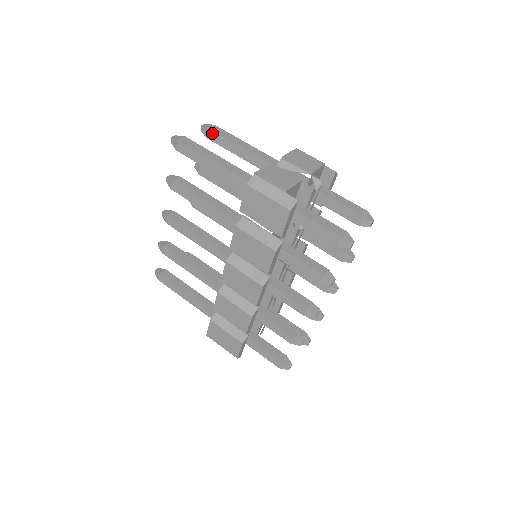
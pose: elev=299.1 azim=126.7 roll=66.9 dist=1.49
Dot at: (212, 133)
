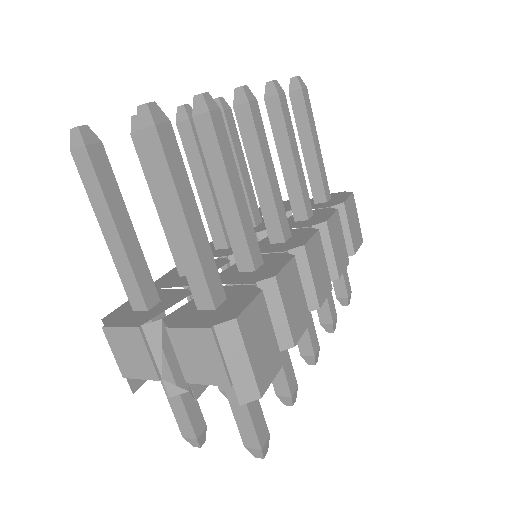
Dot at: (145, 144)
